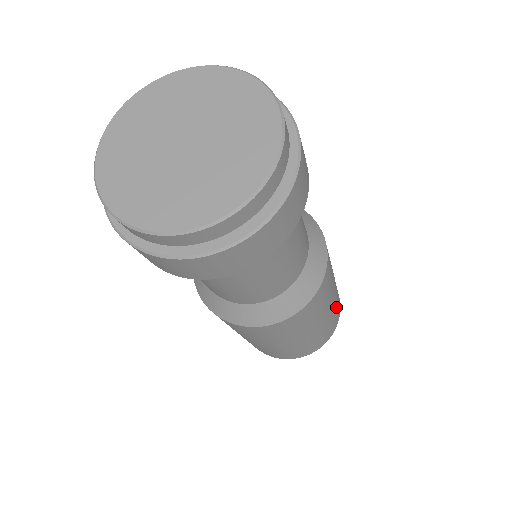
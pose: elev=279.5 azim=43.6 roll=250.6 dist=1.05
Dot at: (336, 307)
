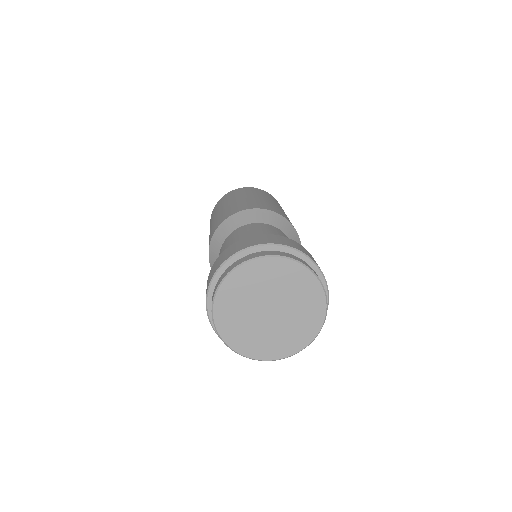
Dot at: occluded
